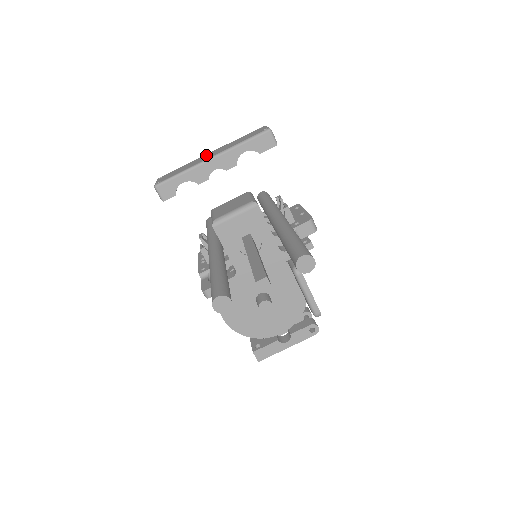
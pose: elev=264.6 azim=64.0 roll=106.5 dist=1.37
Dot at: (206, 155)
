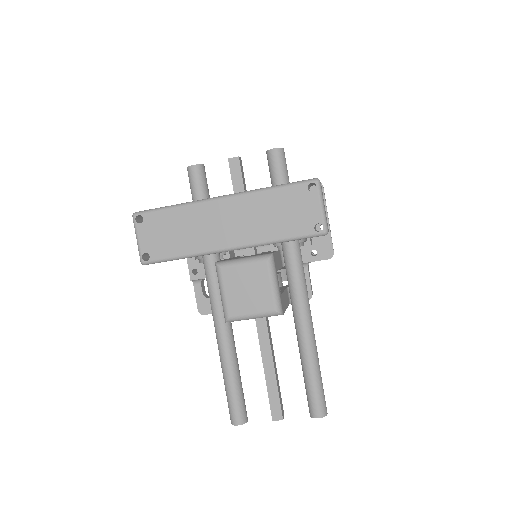
Dot at: (216, 212)
